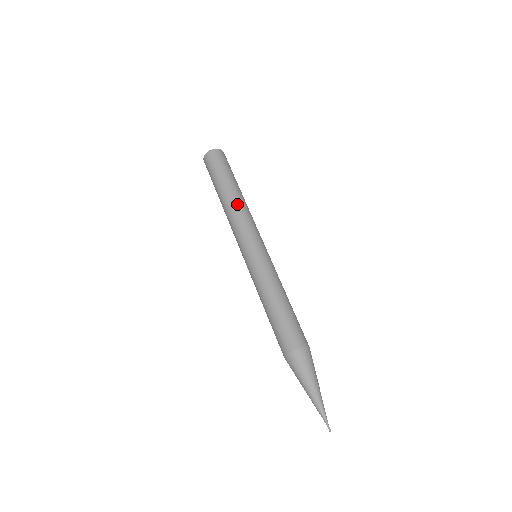
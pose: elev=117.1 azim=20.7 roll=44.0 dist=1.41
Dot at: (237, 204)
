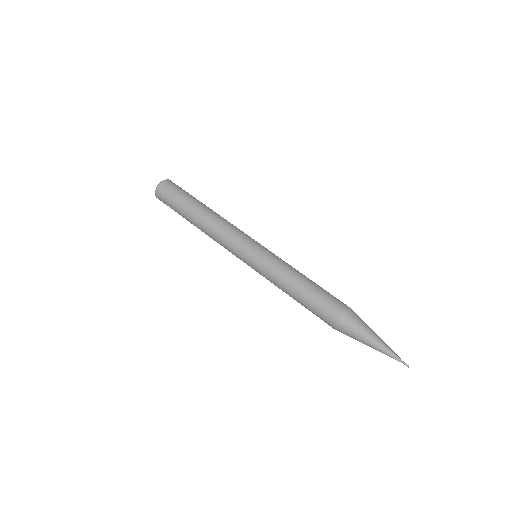
Dot at: (212, 221)
